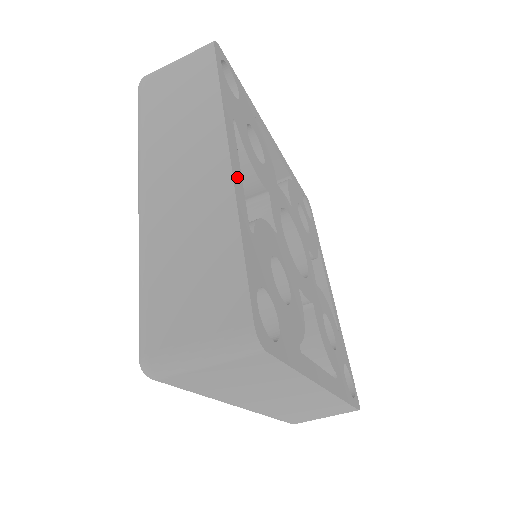
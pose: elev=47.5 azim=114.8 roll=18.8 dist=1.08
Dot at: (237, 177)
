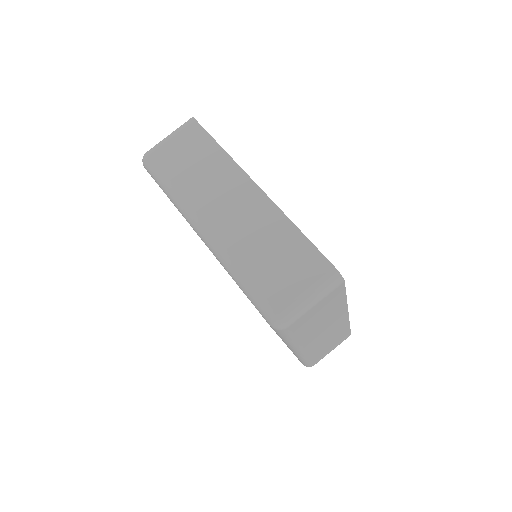
Dot at: occluded
